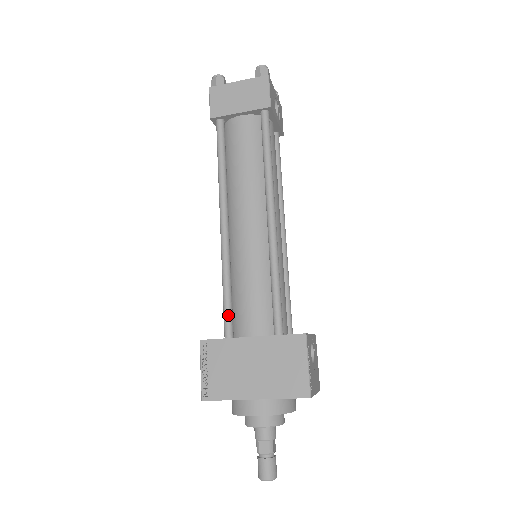
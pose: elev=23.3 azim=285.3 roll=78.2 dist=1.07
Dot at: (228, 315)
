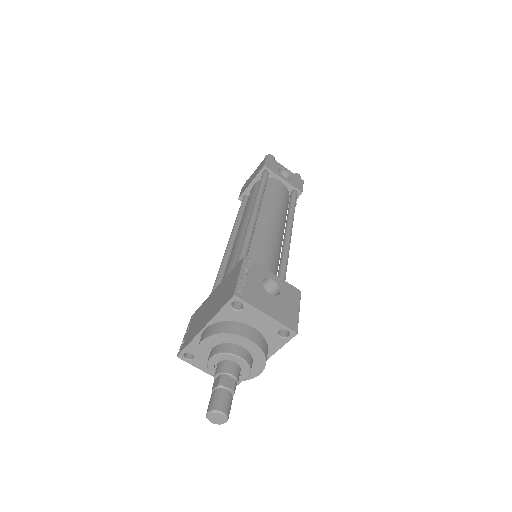
Dot at: (213, 289)
